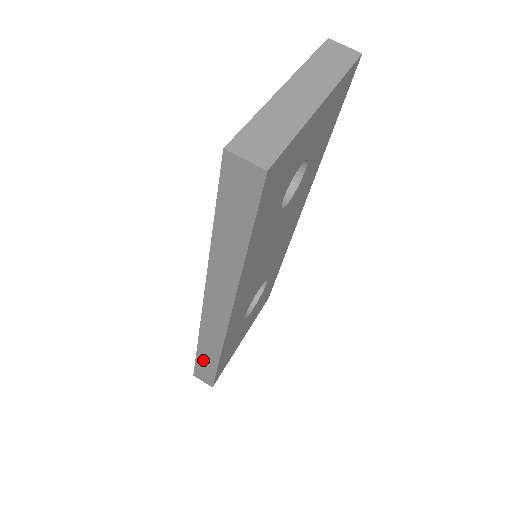
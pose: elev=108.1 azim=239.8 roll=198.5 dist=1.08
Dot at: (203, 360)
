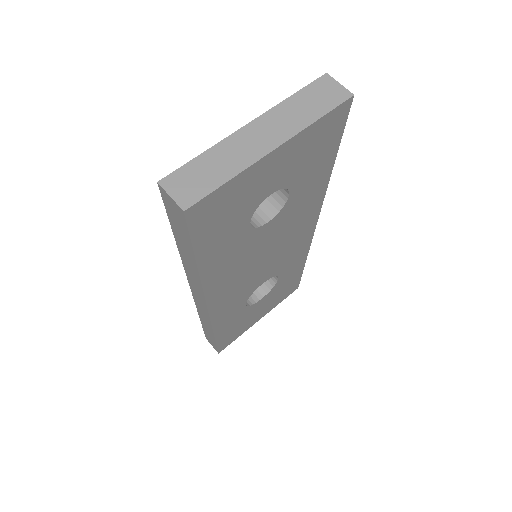
Dot at: (206, 330)
